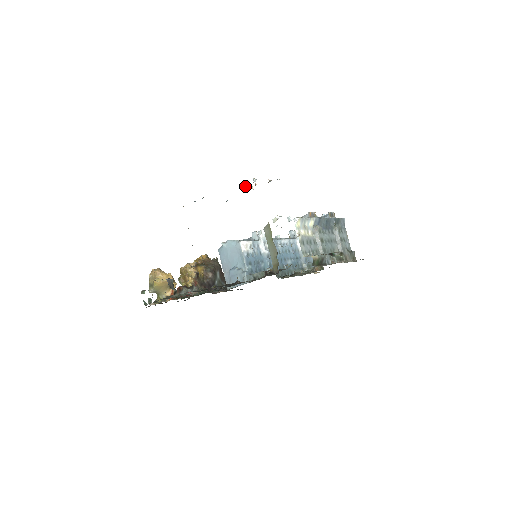
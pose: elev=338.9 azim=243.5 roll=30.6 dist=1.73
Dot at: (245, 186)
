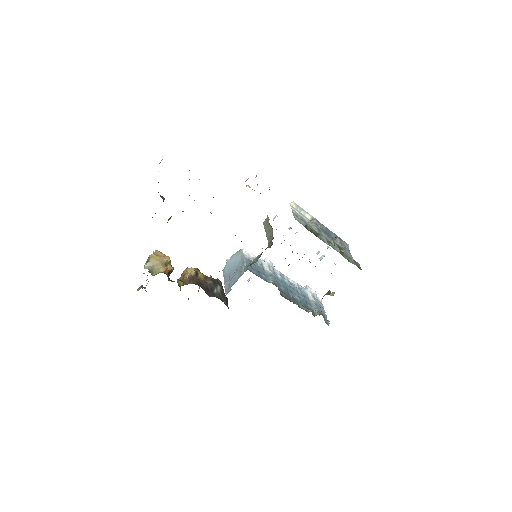
Dot at: (248, 186)
